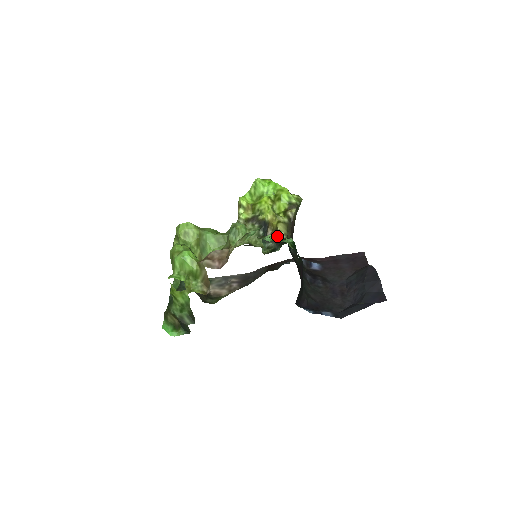
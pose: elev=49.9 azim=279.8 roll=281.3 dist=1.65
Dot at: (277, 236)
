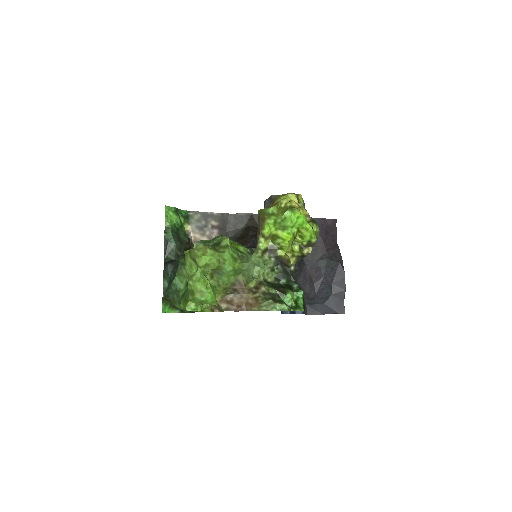
Dot at: (286, 266)
